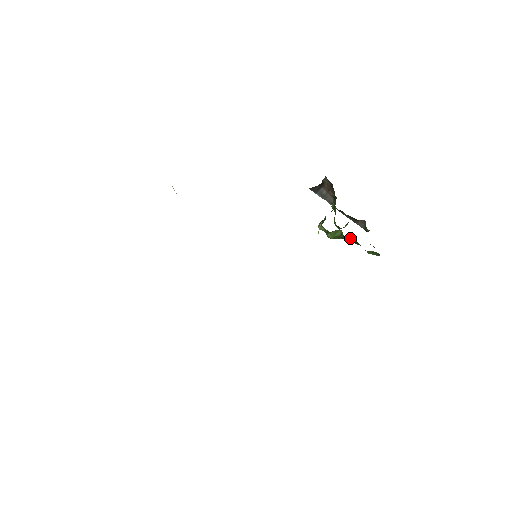
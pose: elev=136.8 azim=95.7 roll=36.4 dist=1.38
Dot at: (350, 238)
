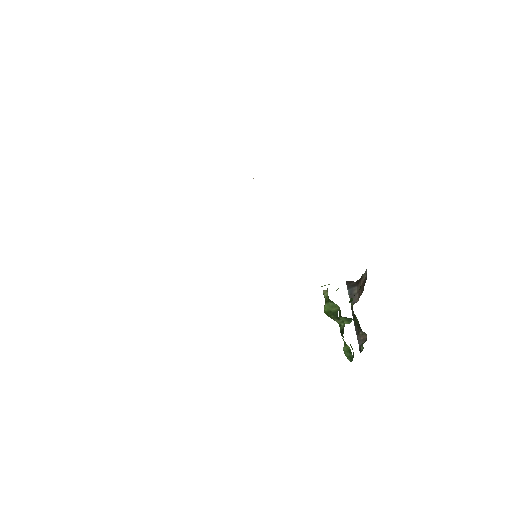
Dot at: (341, 325)
